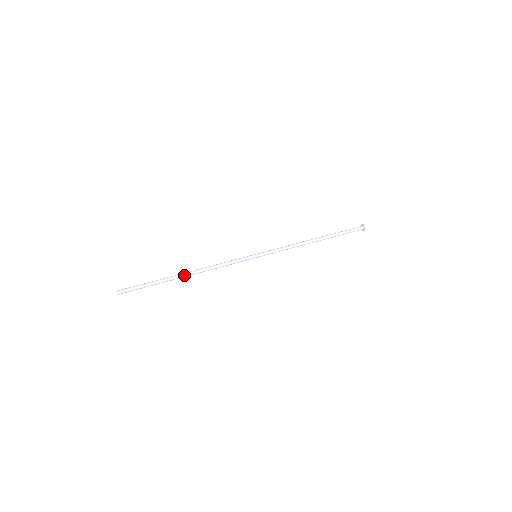
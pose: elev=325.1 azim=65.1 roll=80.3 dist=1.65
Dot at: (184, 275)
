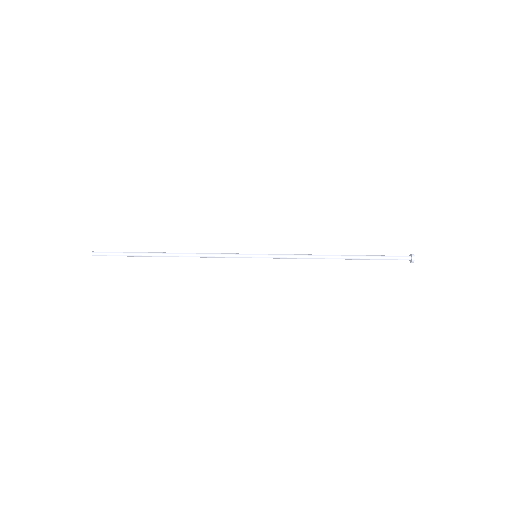
Dot at: (166, 255)
